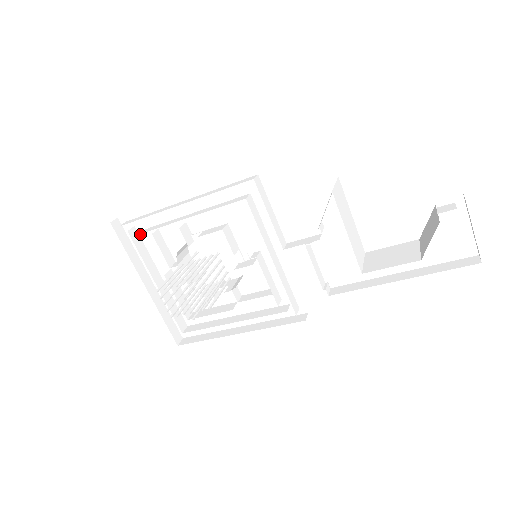
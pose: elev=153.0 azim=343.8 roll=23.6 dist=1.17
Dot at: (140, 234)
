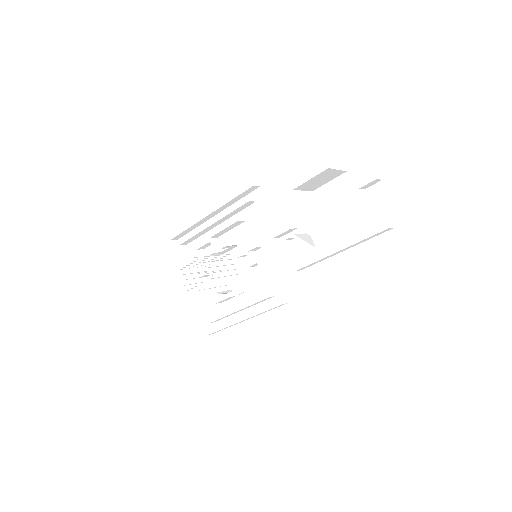
Dot at: (189, 251)
